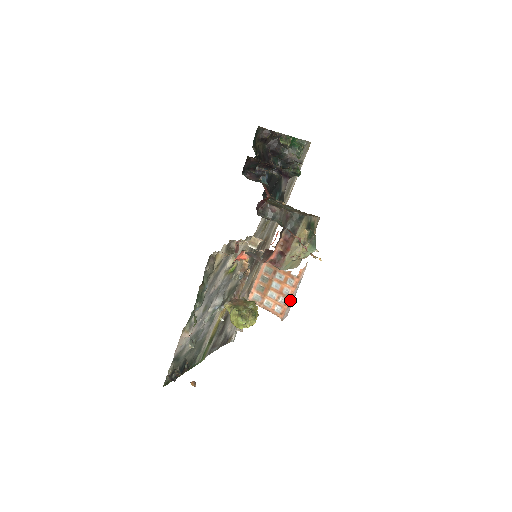
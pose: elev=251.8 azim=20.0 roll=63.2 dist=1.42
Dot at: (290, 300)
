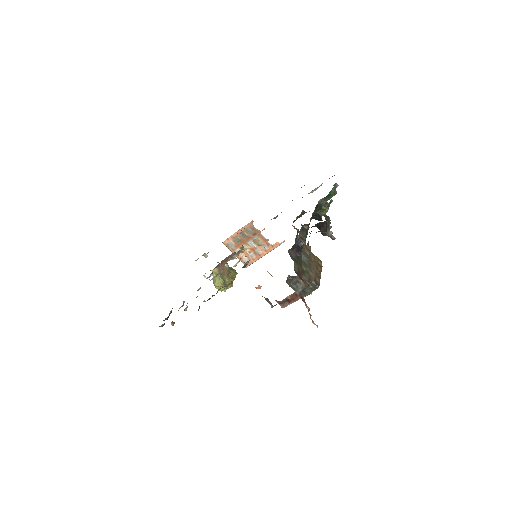
Dot at: (259, 258)
